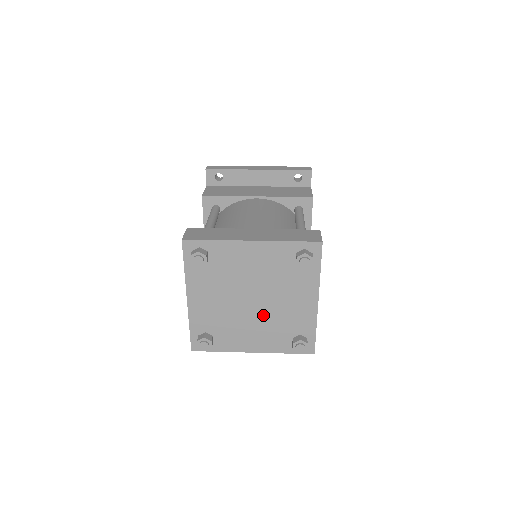
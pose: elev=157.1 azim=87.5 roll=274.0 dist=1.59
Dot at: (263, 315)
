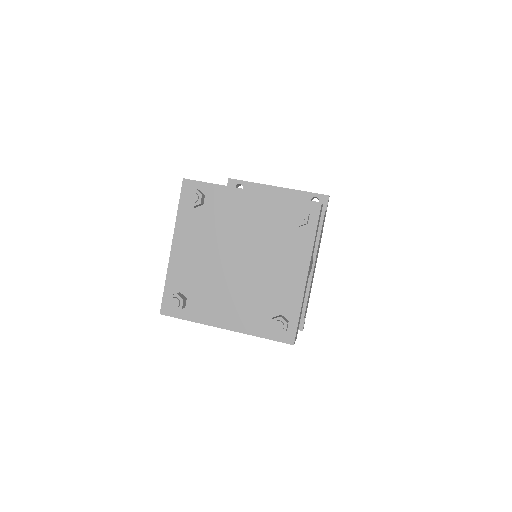
Dot at: (246, 281)
